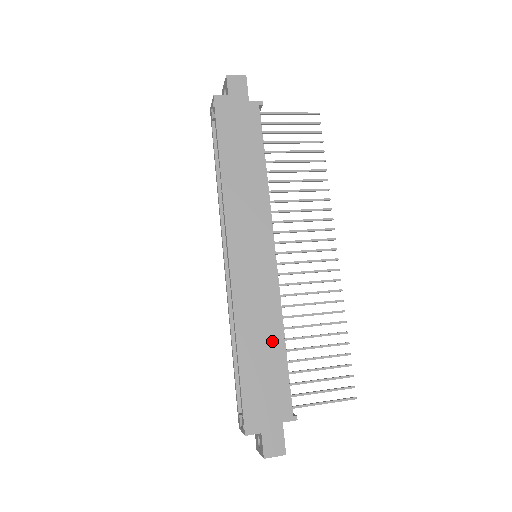
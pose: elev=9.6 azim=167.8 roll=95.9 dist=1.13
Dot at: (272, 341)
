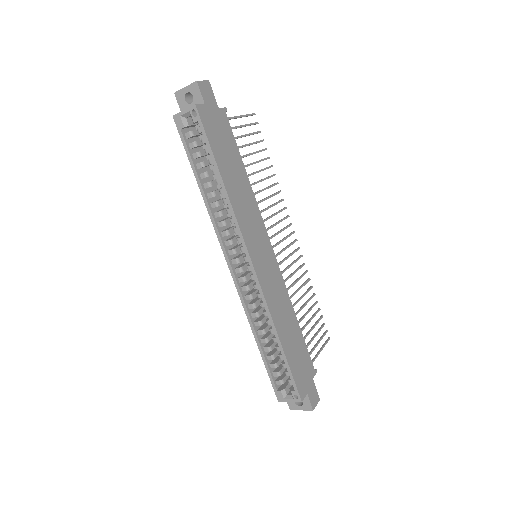
Dot at: (292, 322)
